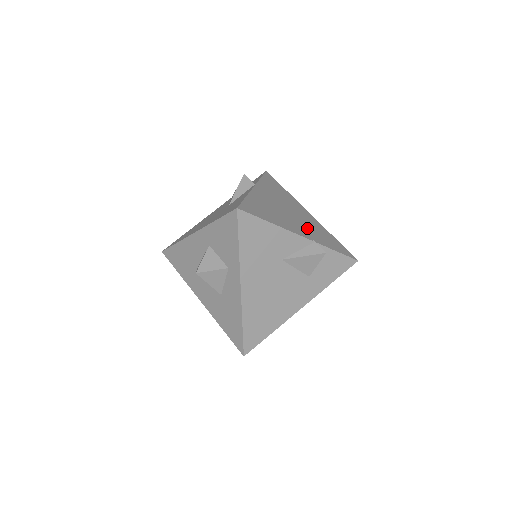
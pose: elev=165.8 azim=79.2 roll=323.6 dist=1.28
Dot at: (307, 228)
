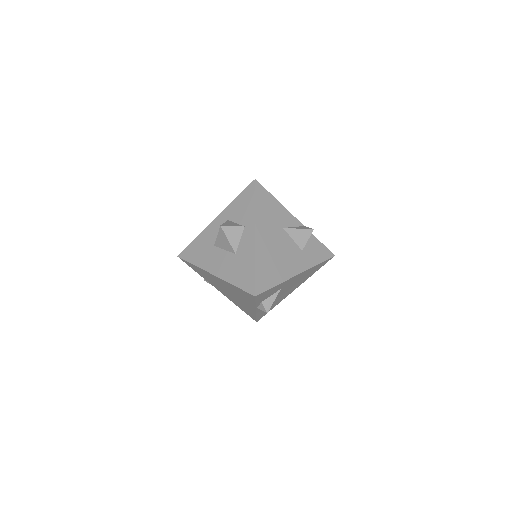
Dot at: occluded
